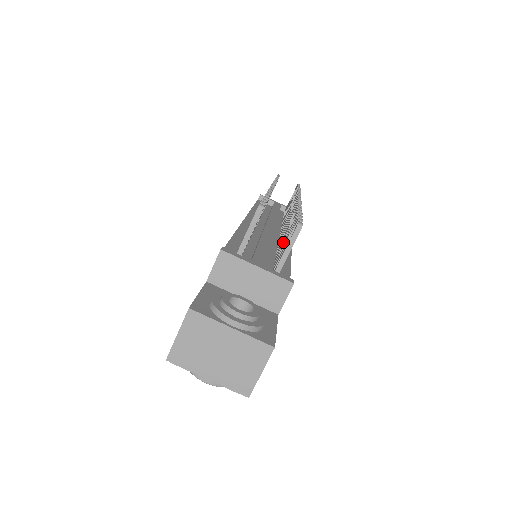
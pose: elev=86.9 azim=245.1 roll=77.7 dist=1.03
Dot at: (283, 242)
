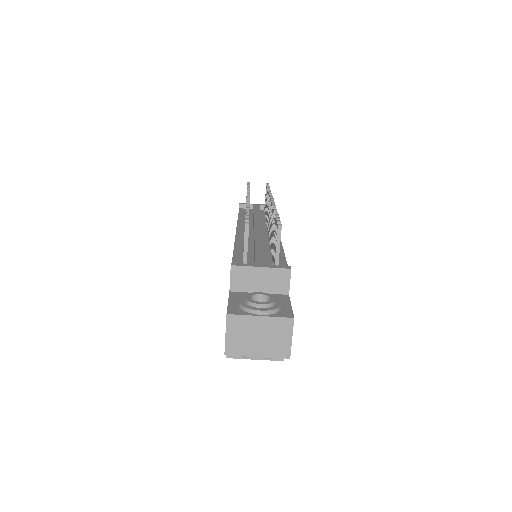
Dot at: occluded
